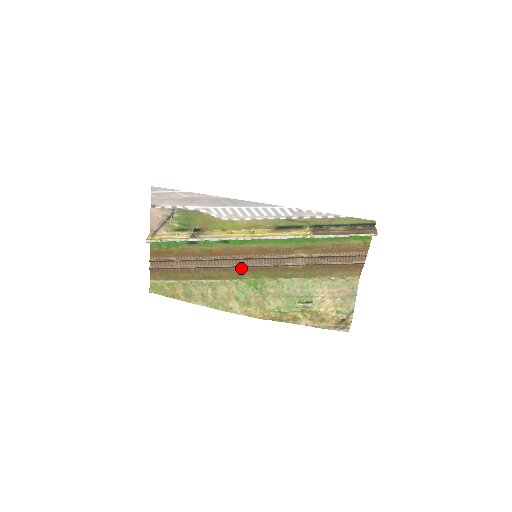
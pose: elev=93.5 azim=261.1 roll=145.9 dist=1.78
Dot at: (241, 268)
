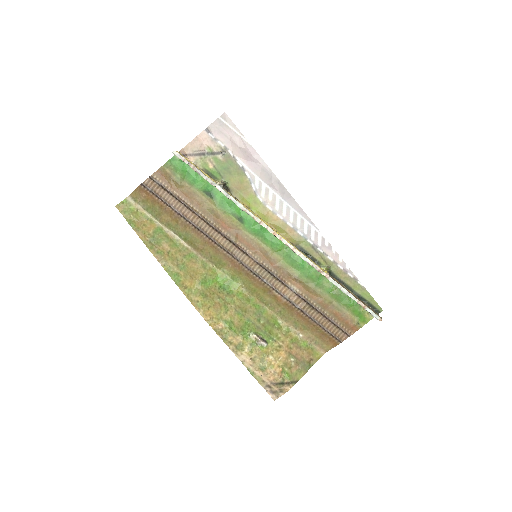
Dot at: (230, 257)
